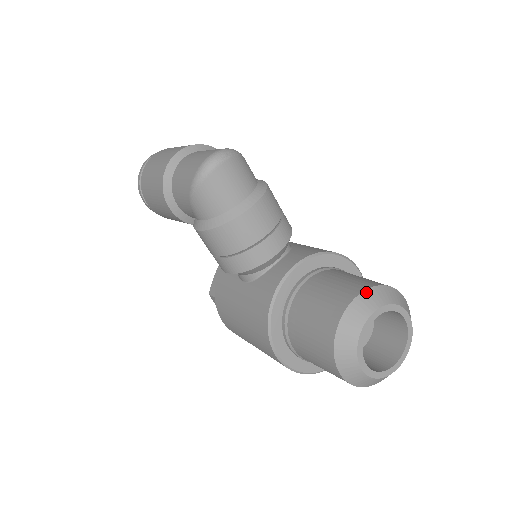
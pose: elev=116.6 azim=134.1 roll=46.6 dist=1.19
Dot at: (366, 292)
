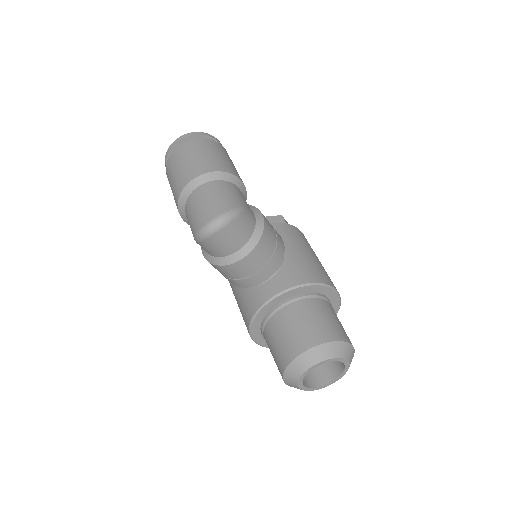
Dot at: (315, 348)
